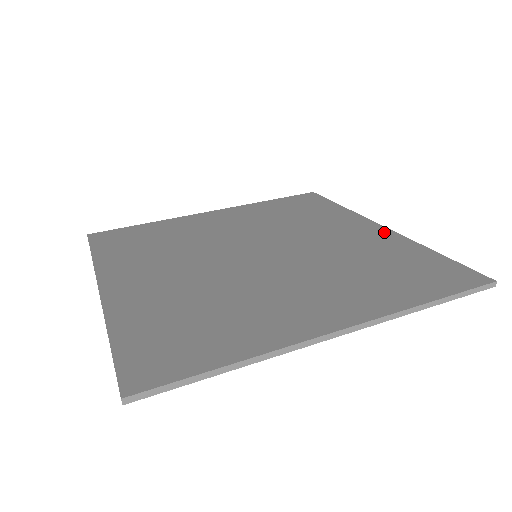
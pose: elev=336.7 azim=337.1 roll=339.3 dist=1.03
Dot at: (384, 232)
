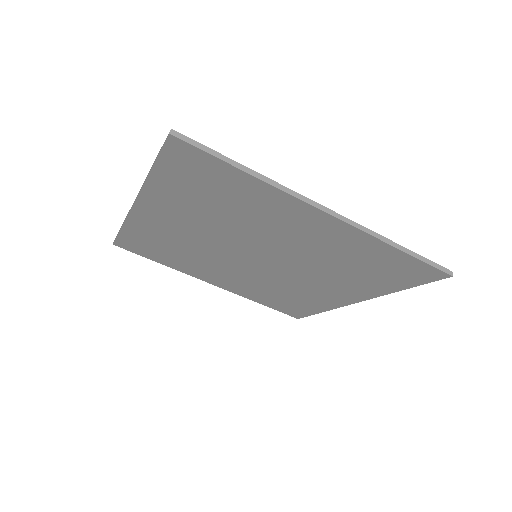
Dot at: occluded
